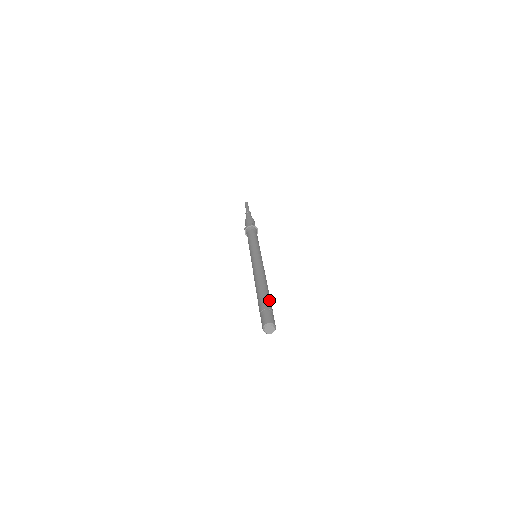
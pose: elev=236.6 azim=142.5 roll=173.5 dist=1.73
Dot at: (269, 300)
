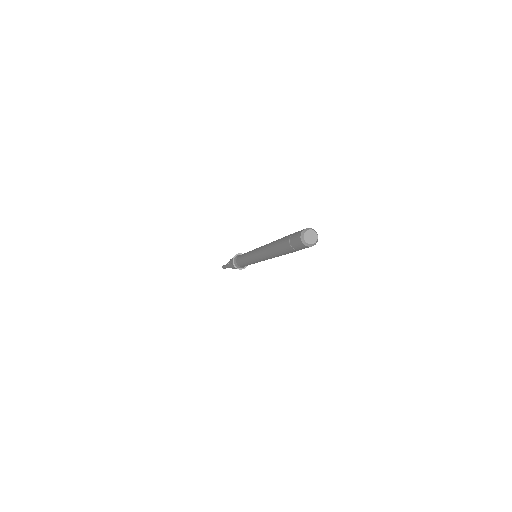
Dot at: occluded
